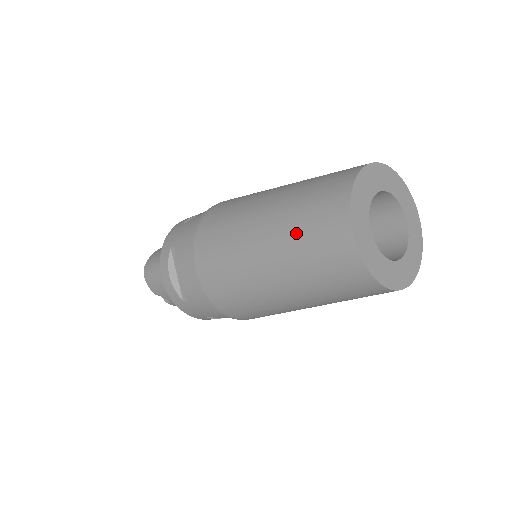
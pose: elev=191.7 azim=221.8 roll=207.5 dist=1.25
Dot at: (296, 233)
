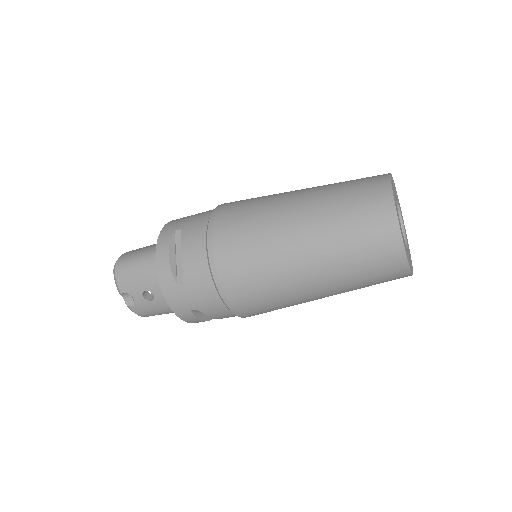
Dot at: (338, 208)
